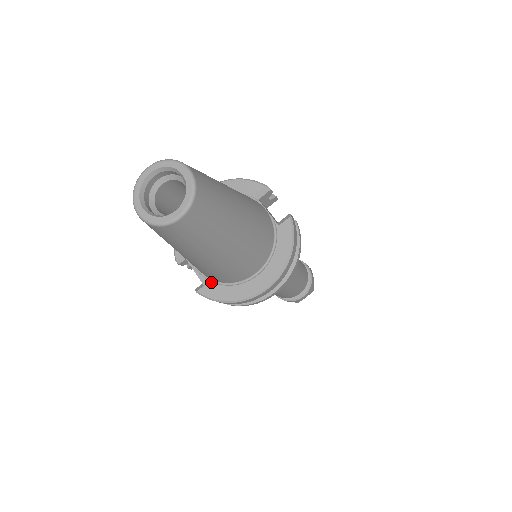
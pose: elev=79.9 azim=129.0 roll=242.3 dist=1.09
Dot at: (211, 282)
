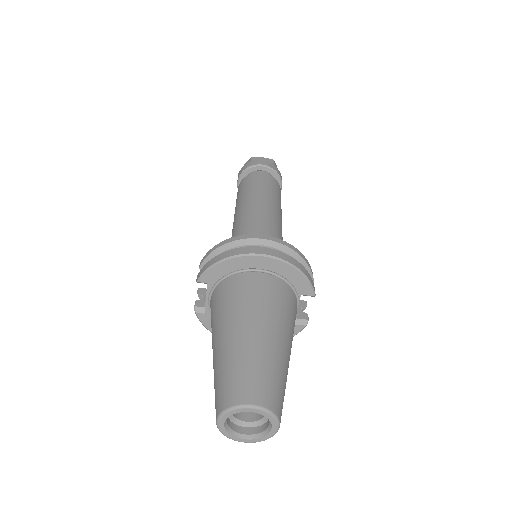
Dot at: occluded
